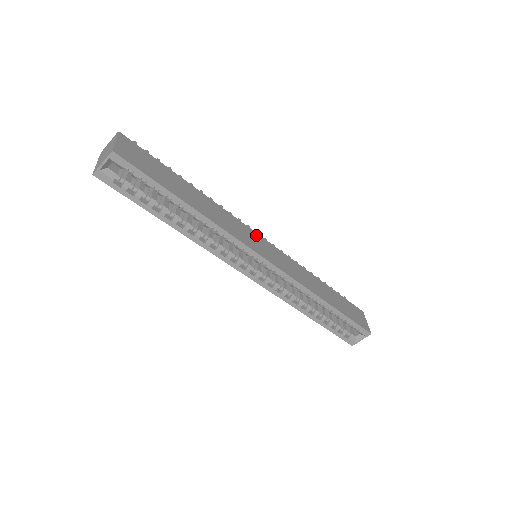
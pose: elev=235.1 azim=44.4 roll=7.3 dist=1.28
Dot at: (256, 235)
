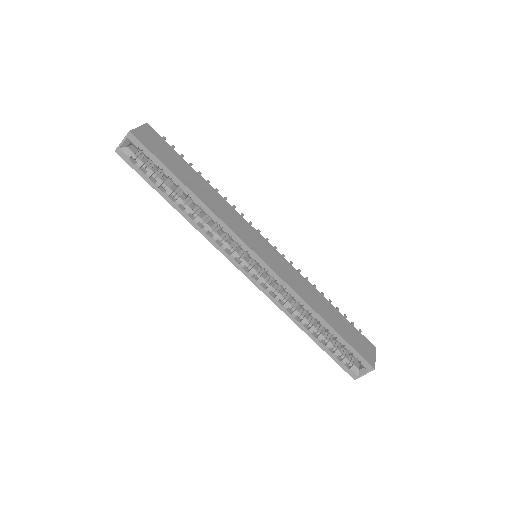
Dot at: (259, 236)
